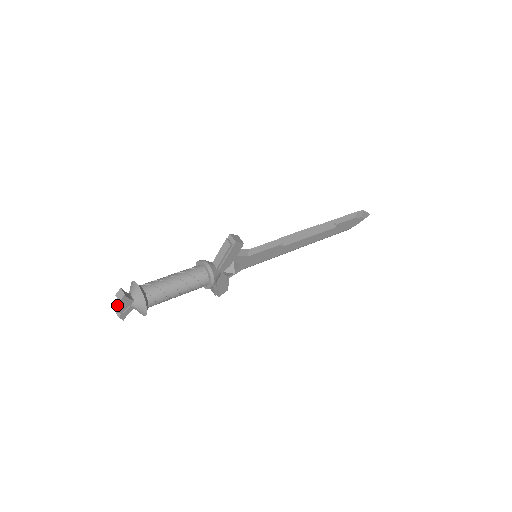
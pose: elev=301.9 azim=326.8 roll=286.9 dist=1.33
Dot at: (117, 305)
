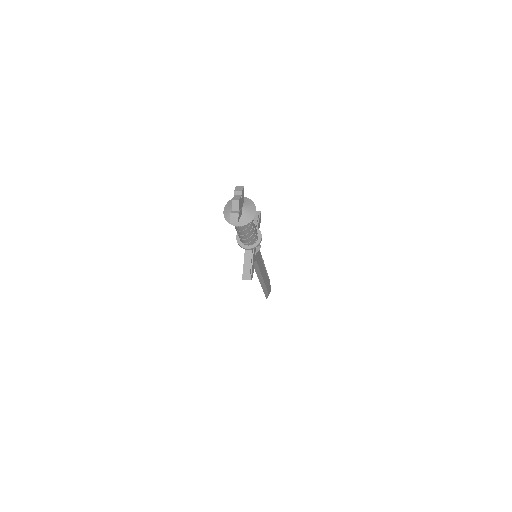
Dot at: (239, 197)
